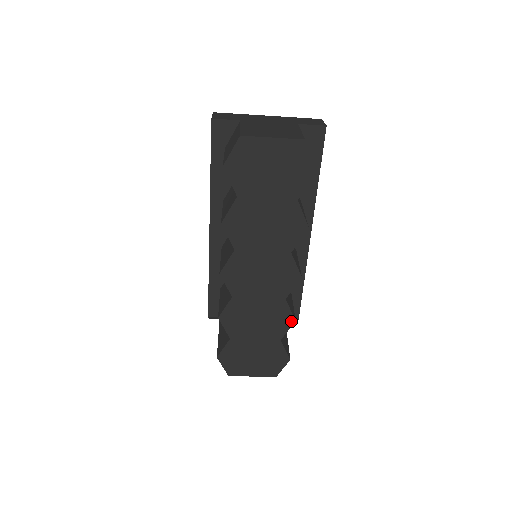
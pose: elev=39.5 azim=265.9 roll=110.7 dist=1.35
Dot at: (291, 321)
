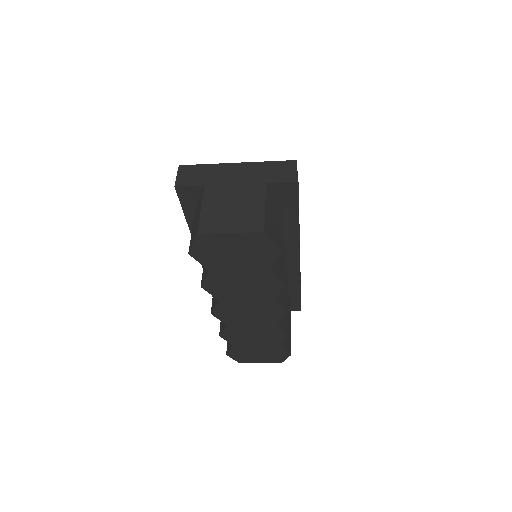
Dot at: (285, 336)
